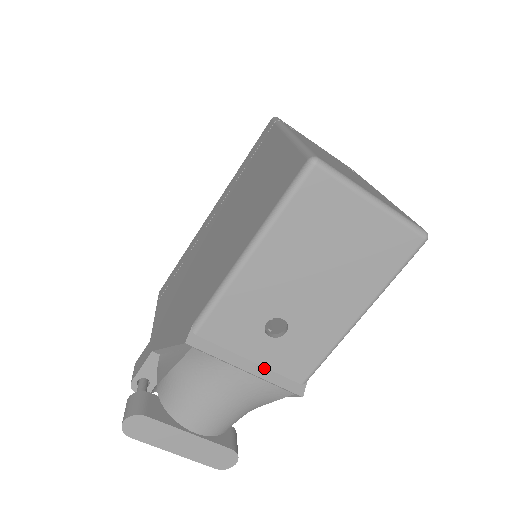
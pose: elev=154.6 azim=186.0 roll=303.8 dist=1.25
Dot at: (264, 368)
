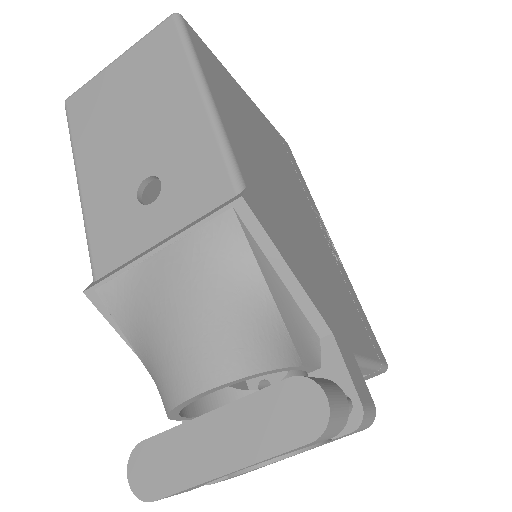
Dot at: (180, 230)
